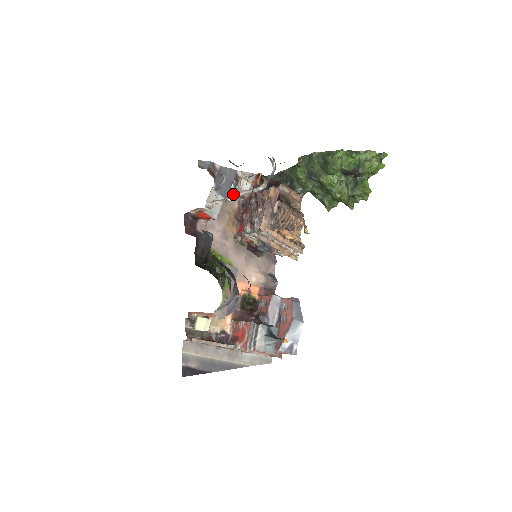
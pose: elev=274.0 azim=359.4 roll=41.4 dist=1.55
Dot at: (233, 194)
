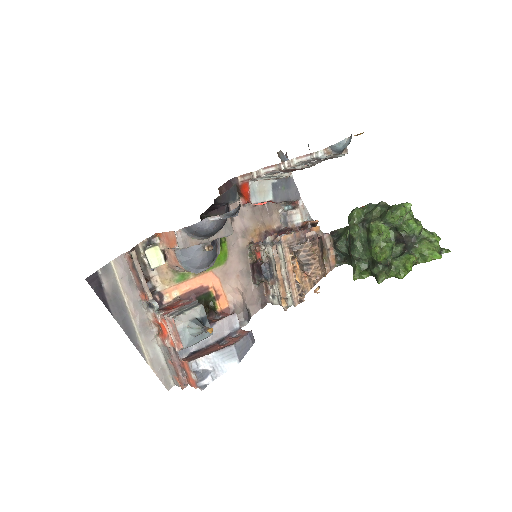
Dot at: (281, 216)
